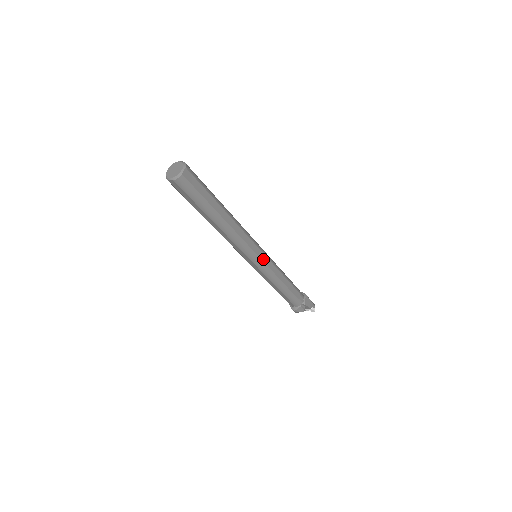
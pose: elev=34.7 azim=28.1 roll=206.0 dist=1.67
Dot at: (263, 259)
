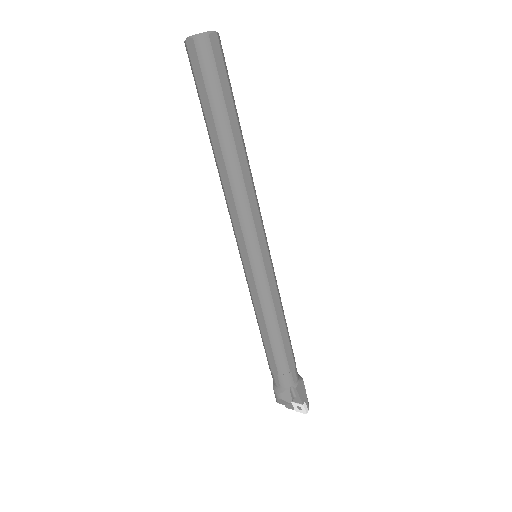
Dot at: (265, 260)
